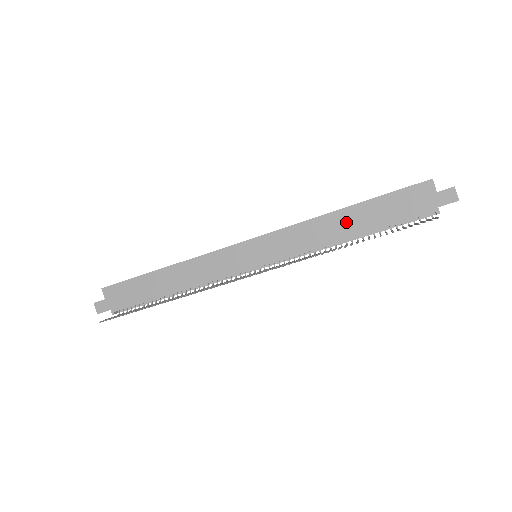
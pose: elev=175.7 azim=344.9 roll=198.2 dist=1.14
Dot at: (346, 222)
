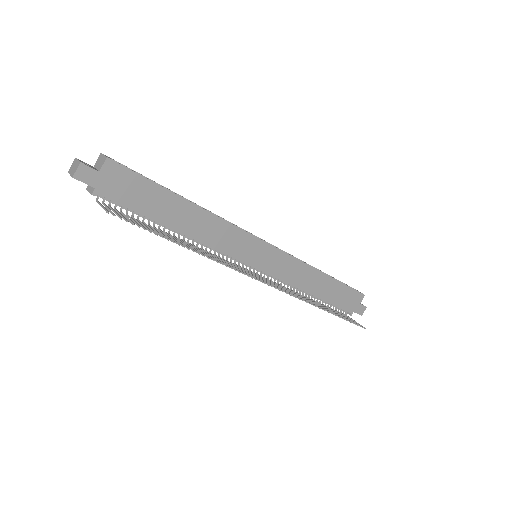
Dot at: (319, 284)
